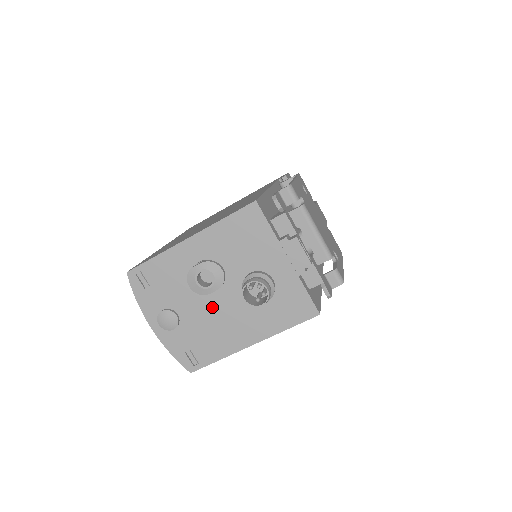
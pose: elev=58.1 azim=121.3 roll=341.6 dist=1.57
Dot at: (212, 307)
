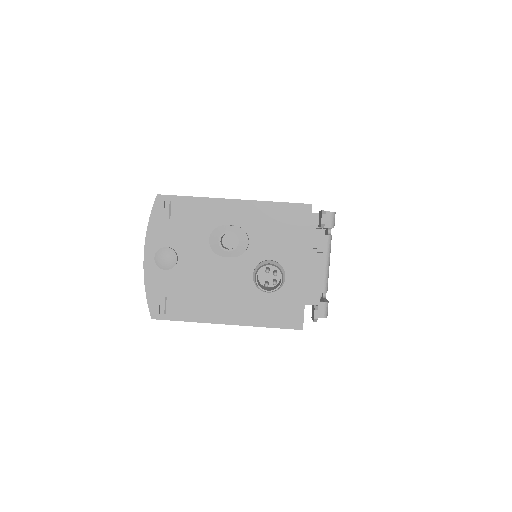
Dot at: (214, 270)
